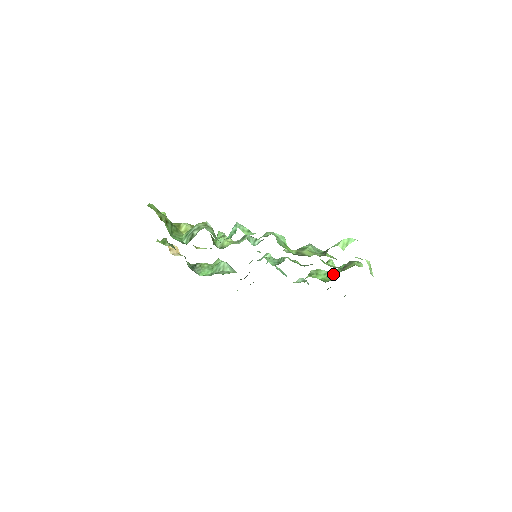
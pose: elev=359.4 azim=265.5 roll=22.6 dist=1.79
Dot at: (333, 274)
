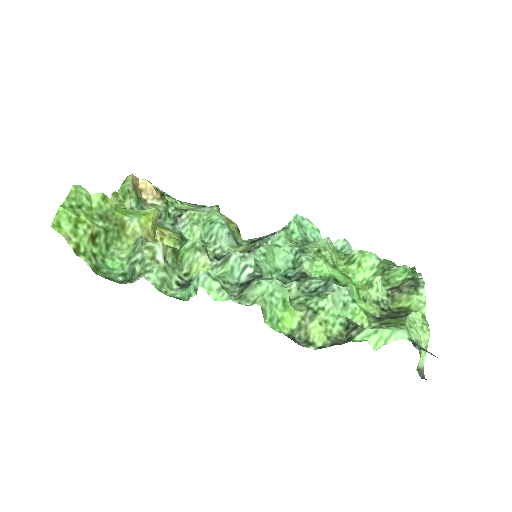
Dot at: (382, 279)
